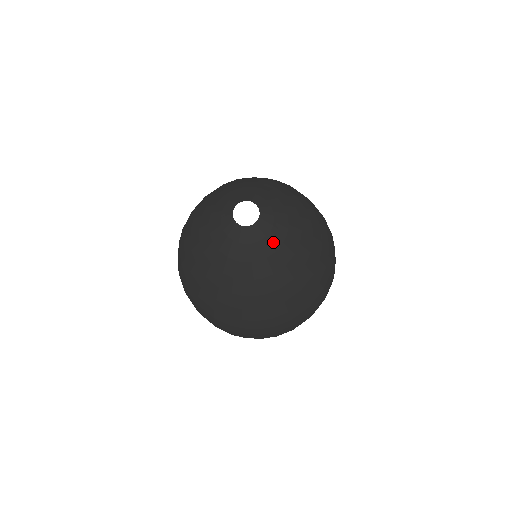
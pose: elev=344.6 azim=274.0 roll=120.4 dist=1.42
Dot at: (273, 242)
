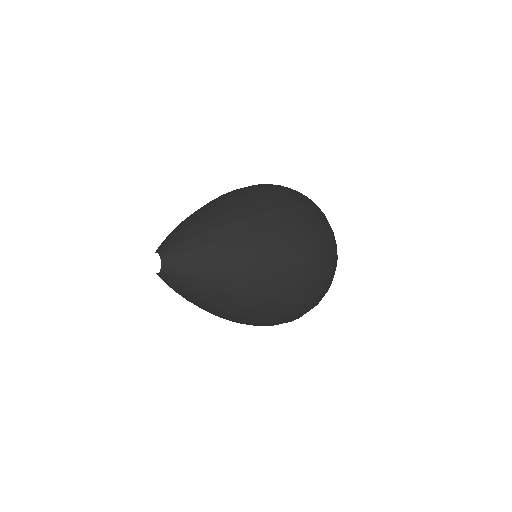
Dot at: (180, 286)
